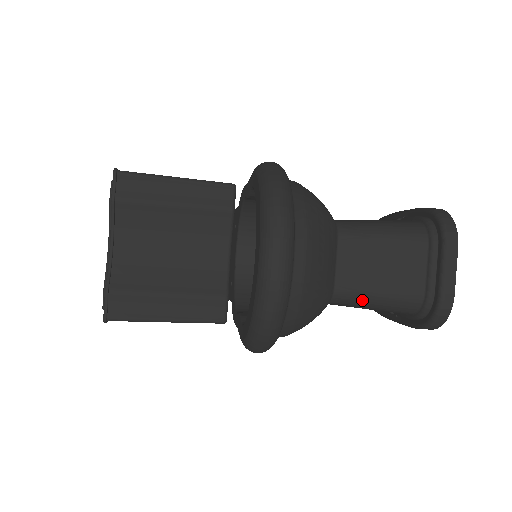
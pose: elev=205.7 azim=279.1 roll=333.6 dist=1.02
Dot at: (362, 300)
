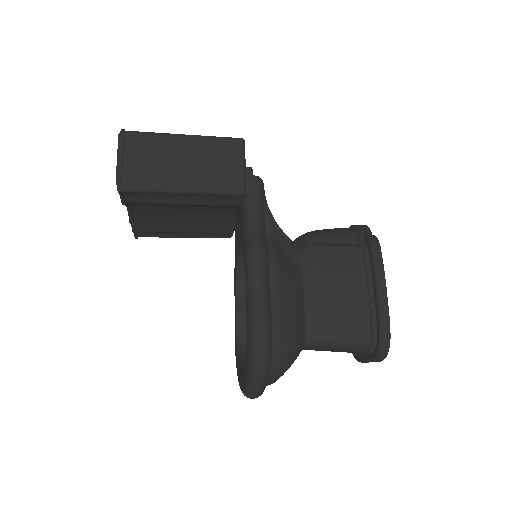
Dot at: occluded
